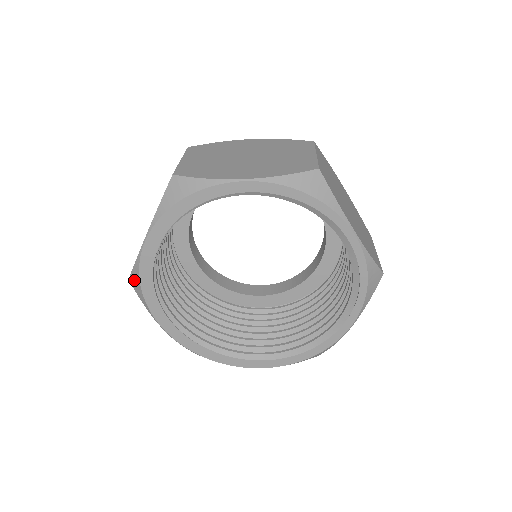
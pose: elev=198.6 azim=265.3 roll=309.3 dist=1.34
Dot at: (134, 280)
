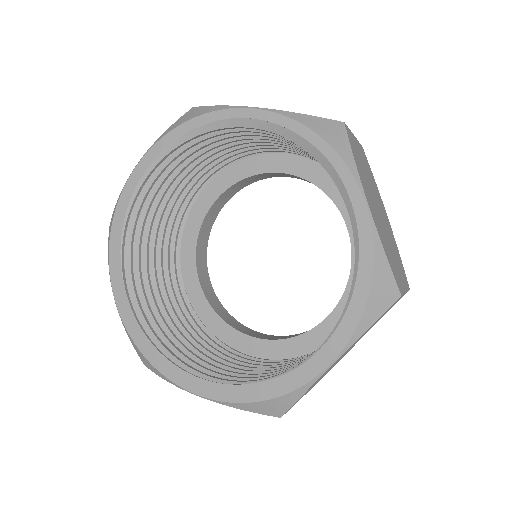
Dot at: (139, 355)
